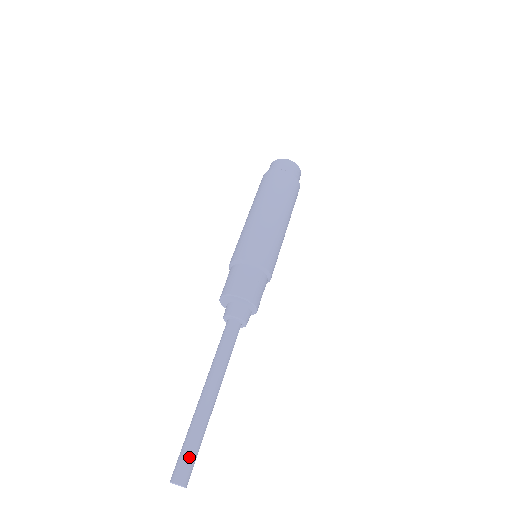
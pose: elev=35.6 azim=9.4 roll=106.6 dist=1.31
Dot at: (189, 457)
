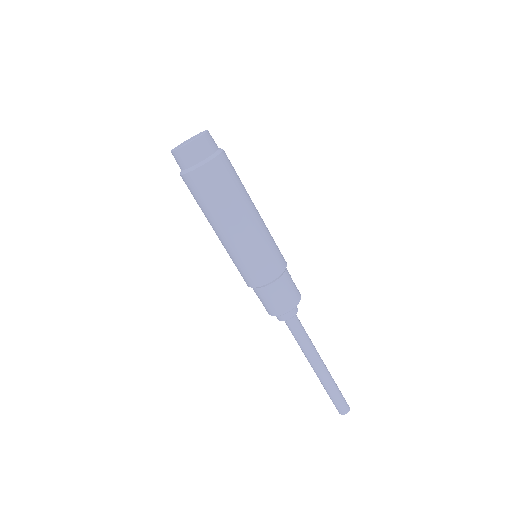
Dot at: (342, 397)
